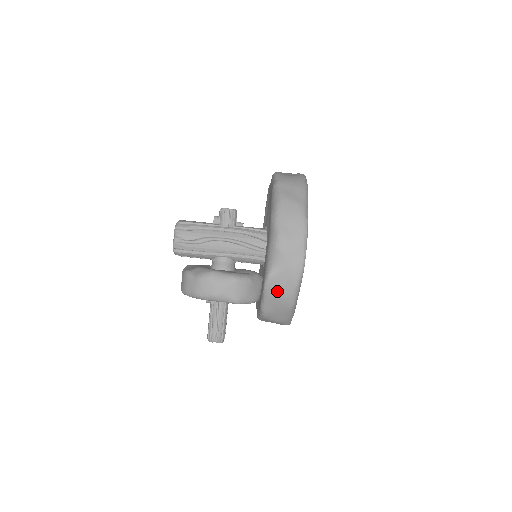
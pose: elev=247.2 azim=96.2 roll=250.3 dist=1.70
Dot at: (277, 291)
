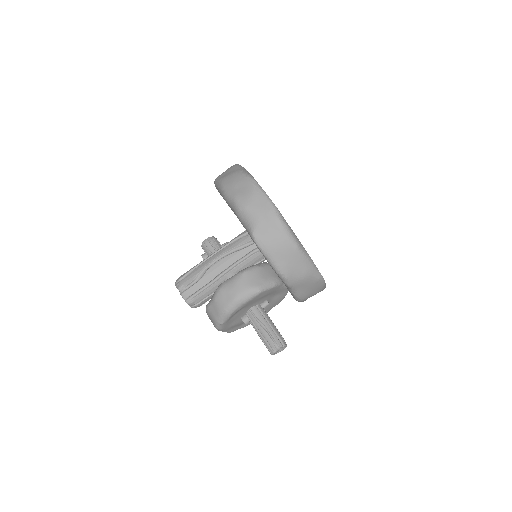
Dot at: (271, 241)
